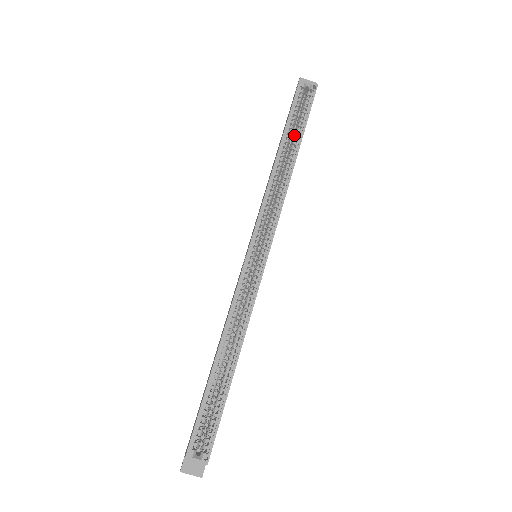
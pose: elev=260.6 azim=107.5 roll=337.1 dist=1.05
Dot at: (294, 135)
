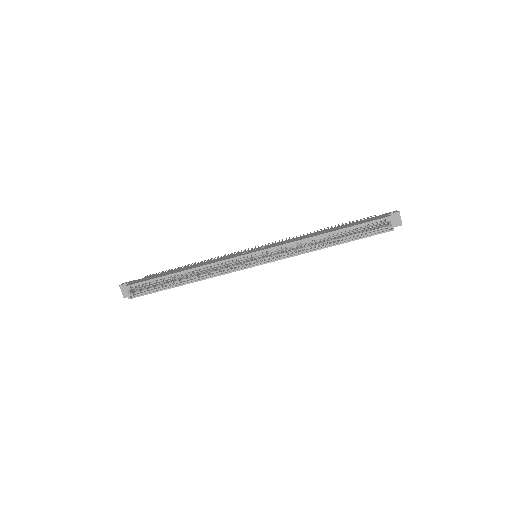
Dot at: (349, 234)
